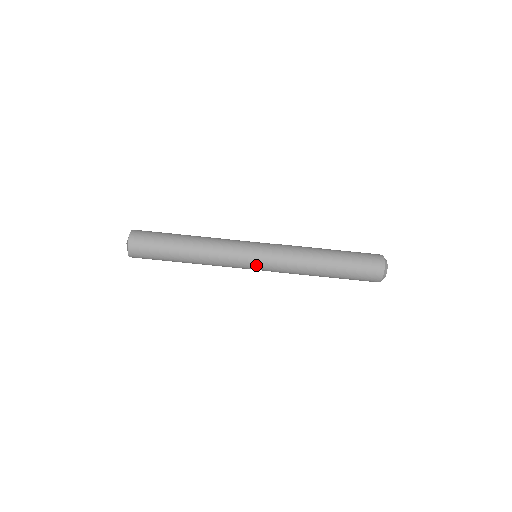
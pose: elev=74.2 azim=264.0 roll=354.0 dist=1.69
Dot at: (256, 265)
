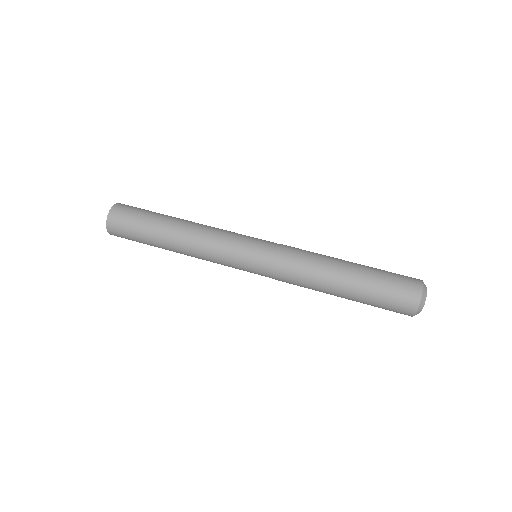
Dot at: (252, 262)
